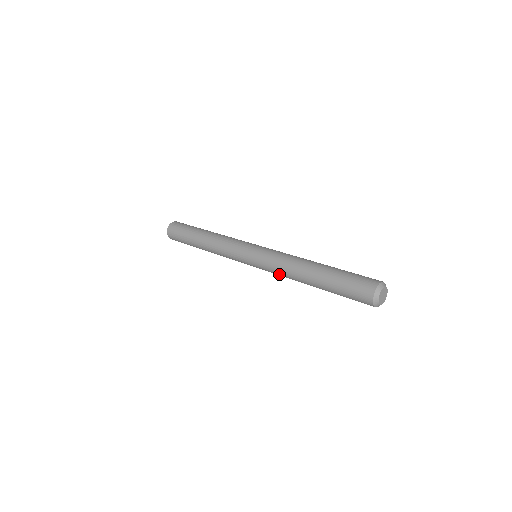
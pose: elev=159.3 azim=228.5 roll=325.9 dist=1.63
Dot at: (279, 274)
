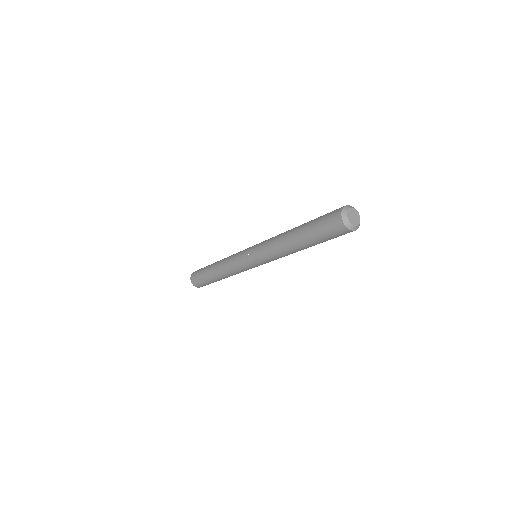
Dot at: (275, 257)
